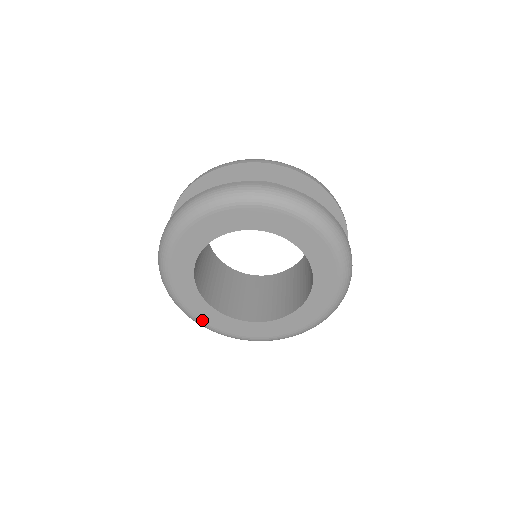
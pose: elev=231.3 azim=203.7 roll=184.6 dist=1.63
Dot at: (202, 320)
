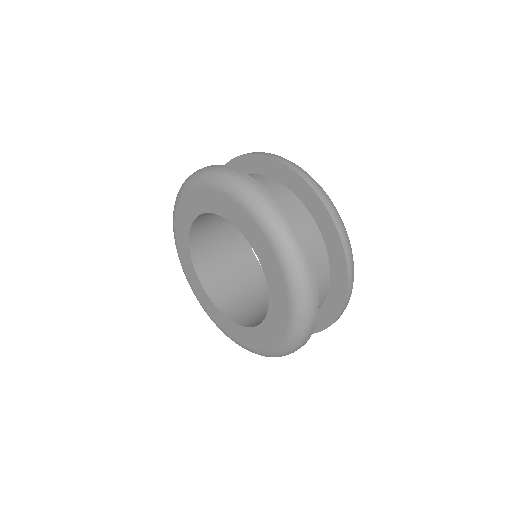
Dot at: (194, 290)
